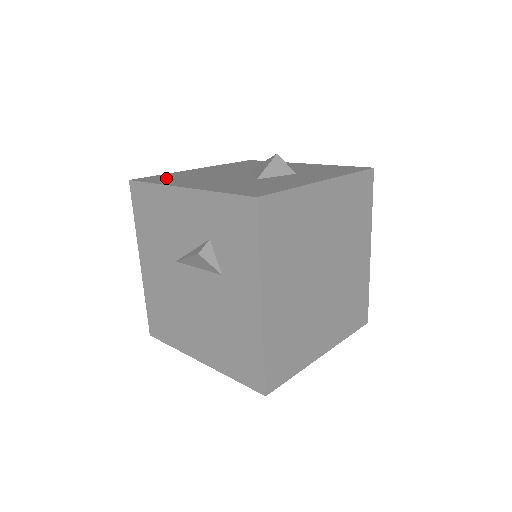
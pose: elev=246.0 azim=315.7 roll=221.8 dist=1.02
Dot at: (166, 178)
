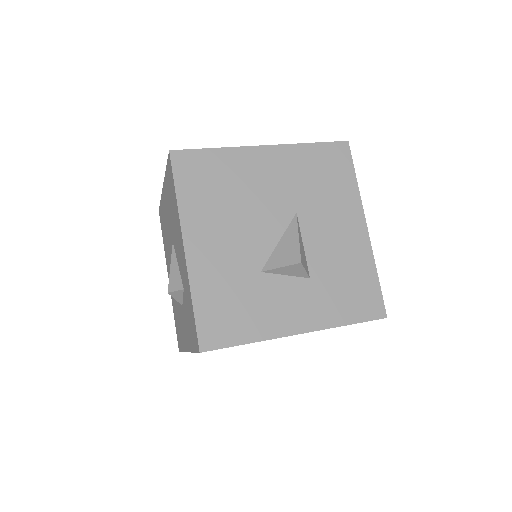
Dot at: (202, 179)
